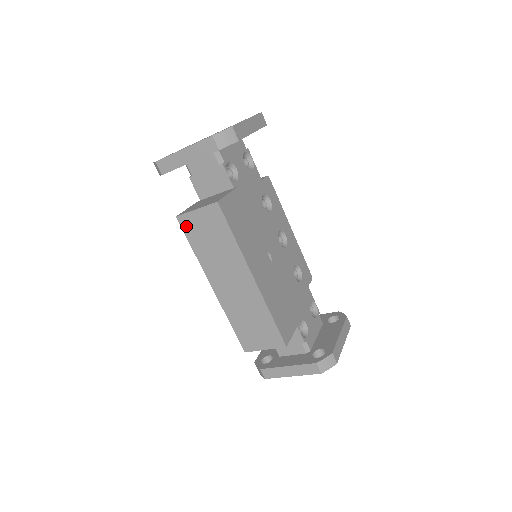
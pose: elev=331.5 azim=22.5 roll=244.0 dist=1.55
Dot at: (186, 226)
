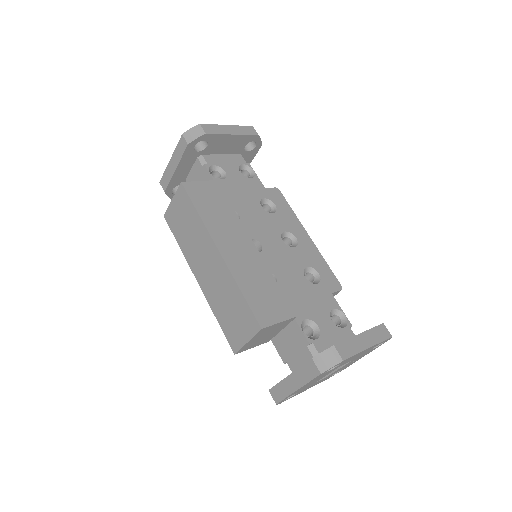
Dot at: (170, 221)
